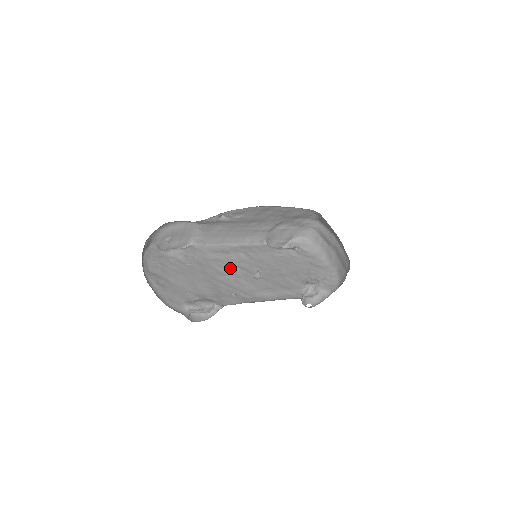
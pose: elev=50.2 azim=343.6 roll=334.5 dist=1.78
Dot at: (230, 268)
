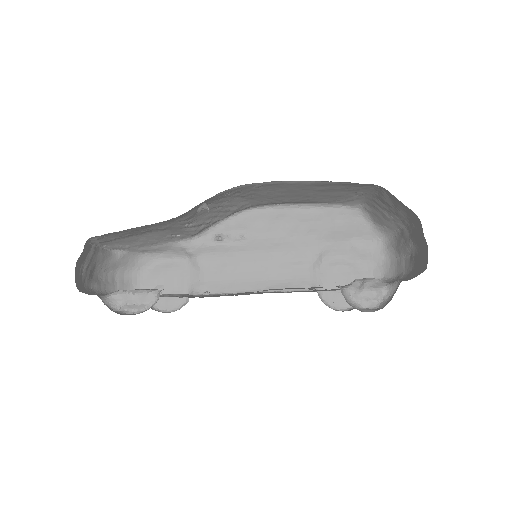
Dot at: occluded
